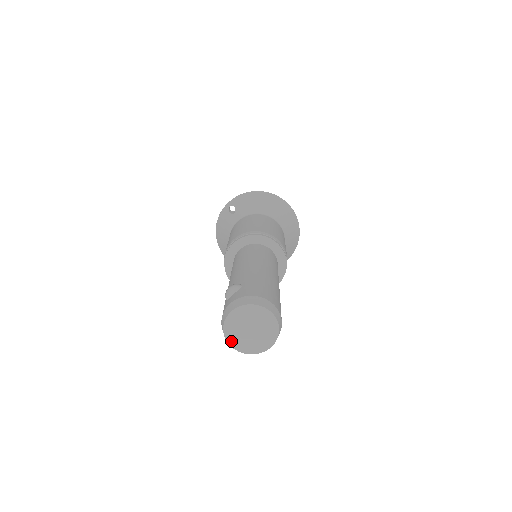
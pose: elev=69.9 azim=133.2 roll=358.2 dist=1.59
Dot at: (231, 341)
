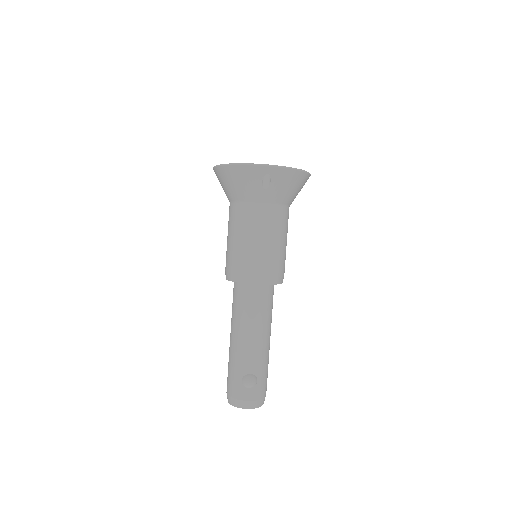
Dot at: occluded
